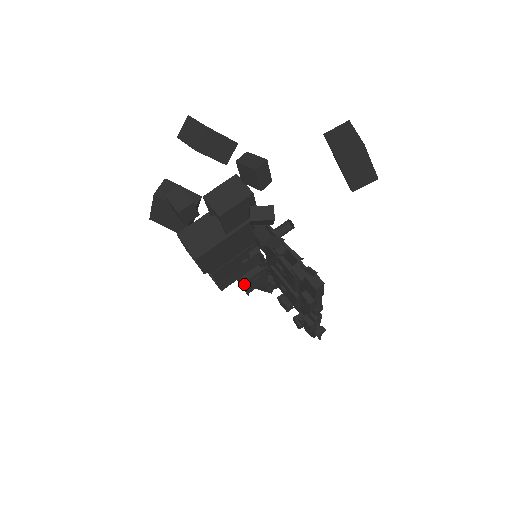
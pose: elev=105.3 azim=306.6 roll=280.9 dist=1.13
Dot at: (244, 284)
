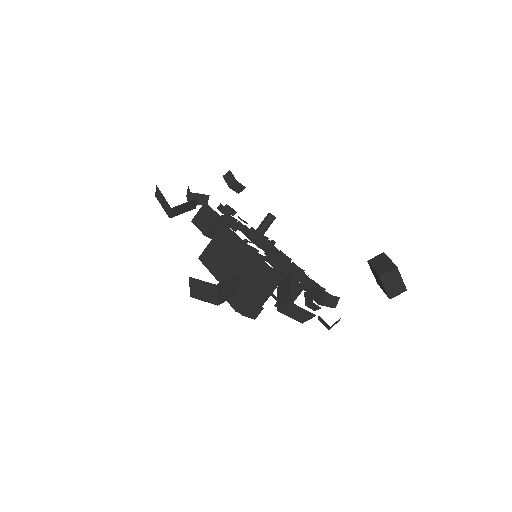
Dot at: occluded
